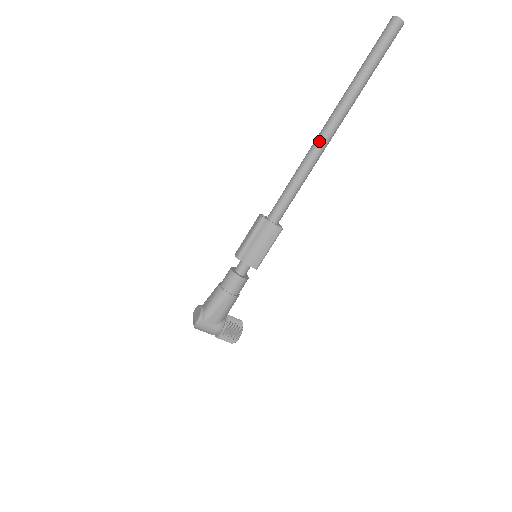
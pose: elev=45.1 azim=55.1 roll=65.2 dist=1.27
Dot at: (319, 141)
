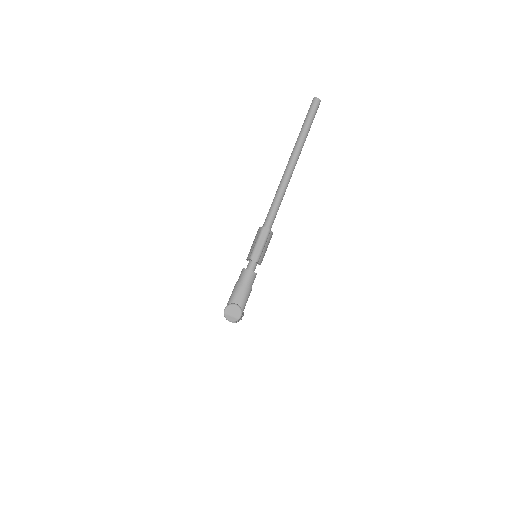
Dot at: (291, 174)
